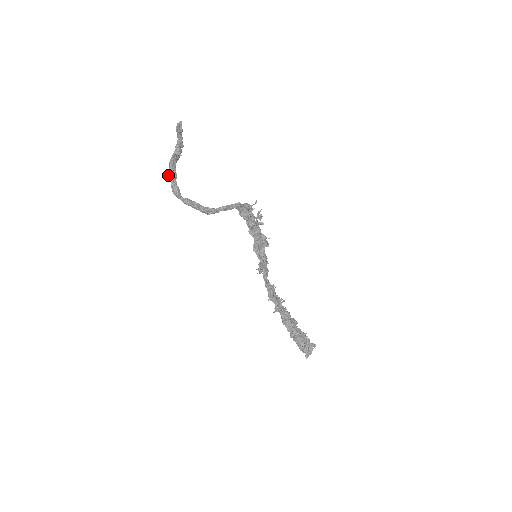
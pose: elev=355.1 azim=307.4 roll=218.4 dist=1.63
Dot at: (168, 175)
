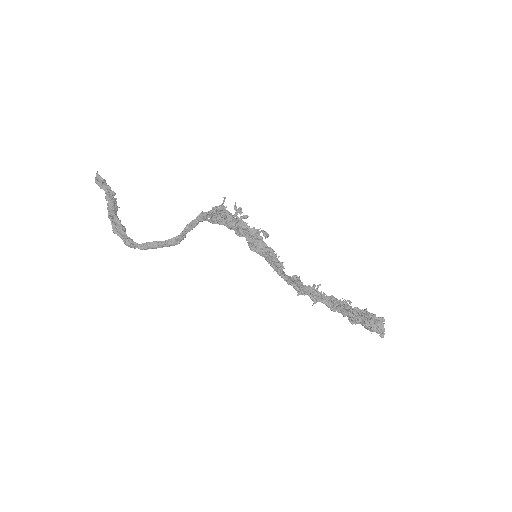
Dot at: (113, 232)
